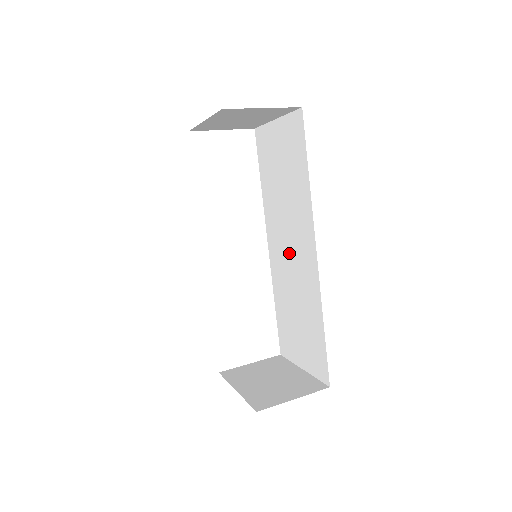
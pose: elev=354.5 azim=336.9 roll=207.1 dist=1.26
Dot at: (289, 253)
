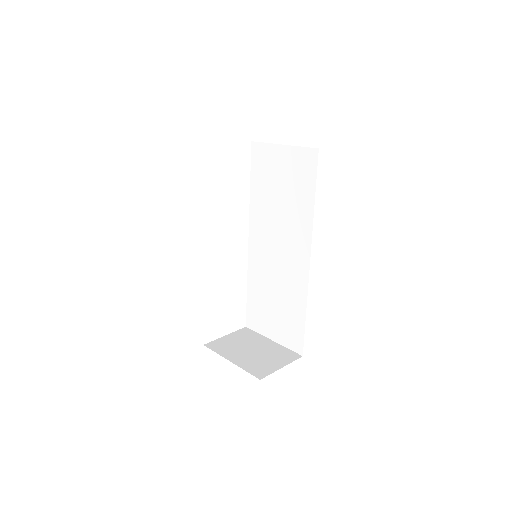
Dot at: (276, 252)
